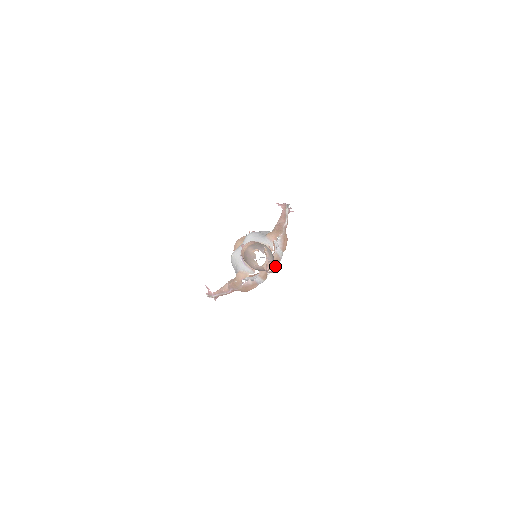
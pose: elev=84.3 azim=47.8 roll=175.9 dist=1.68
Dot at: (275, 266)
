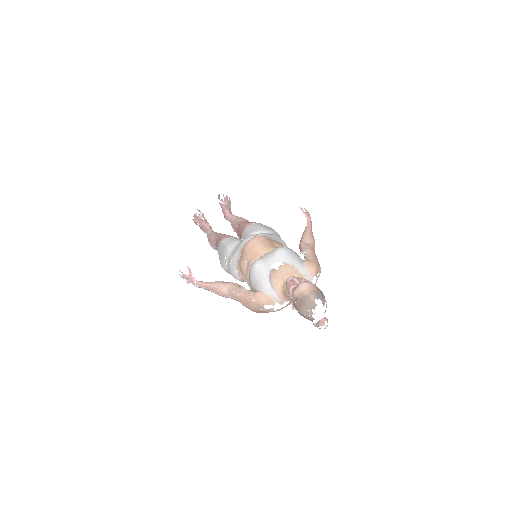
Dot at: occluded
